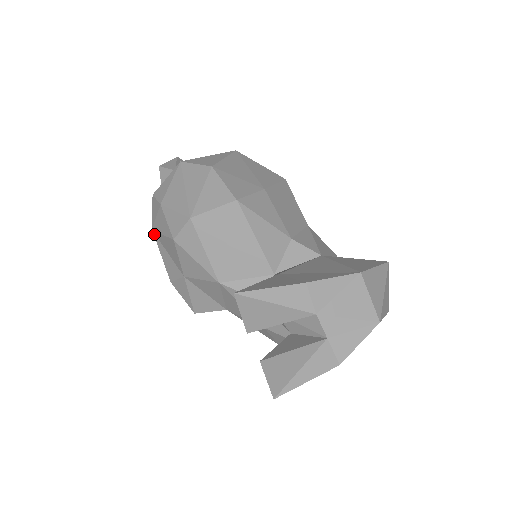
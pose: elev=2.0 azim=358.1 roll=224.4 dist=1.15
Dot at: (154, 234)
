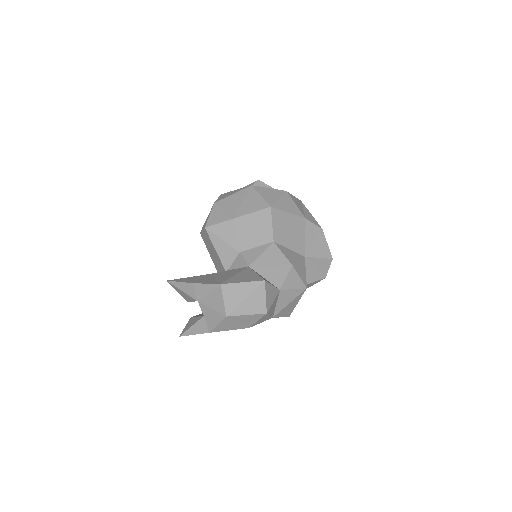
Dot at: occluded
